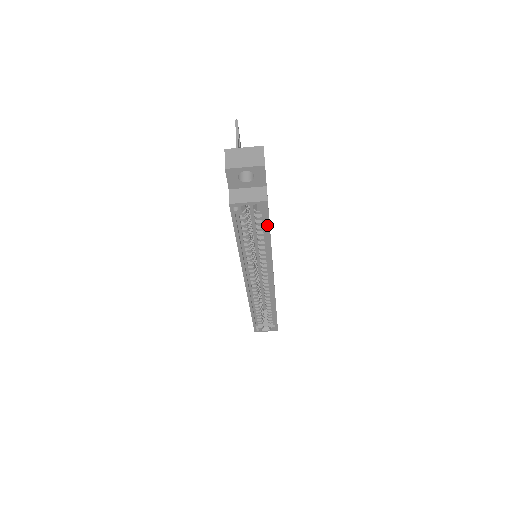
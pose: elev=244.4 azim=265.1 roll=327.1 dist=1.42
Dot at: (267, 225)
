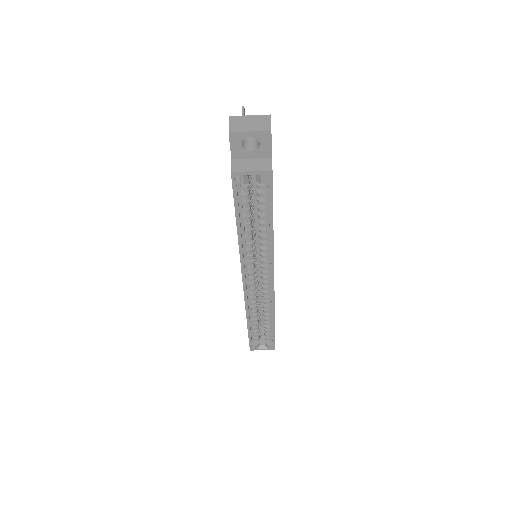
Dot at: (270, 203)
